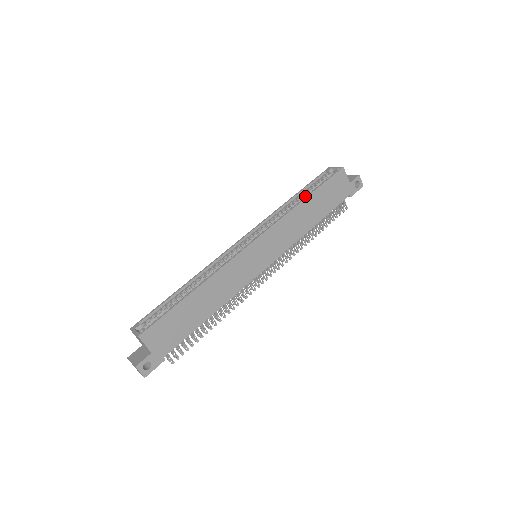
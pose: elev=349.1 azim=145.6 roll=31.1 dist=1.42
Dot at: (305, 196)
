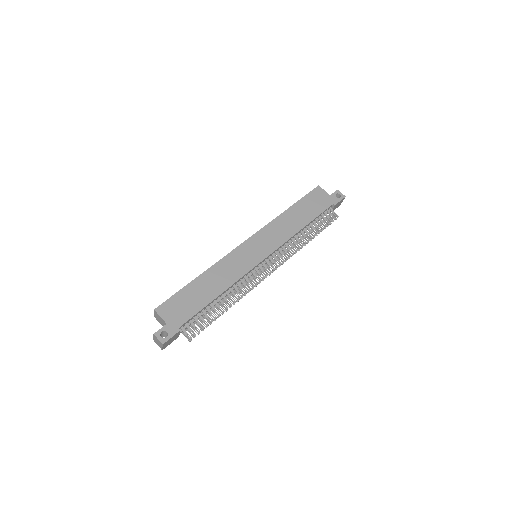
Dot at: occluded
